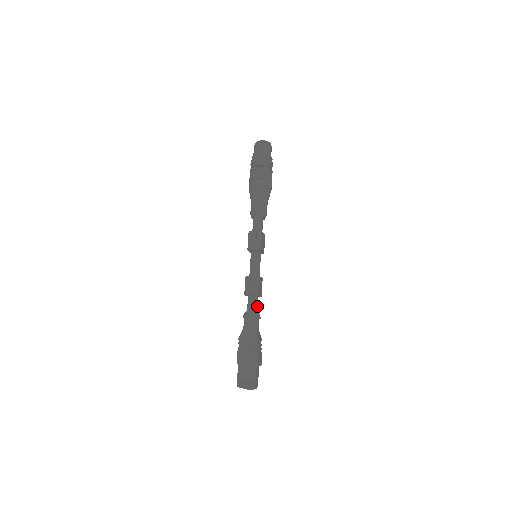
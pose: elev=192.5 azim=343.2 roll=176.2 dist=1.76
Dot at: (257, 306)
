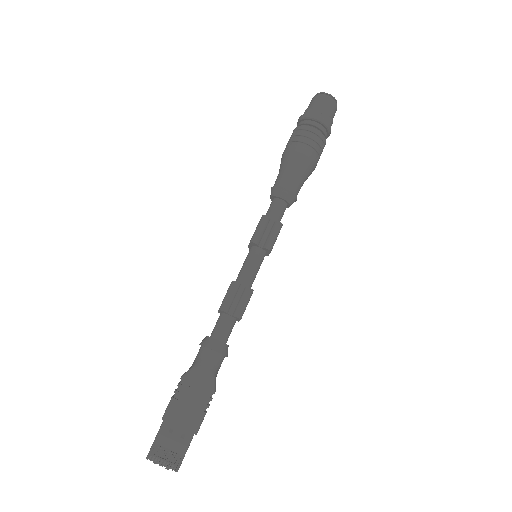
Dot at: (229, 334)
